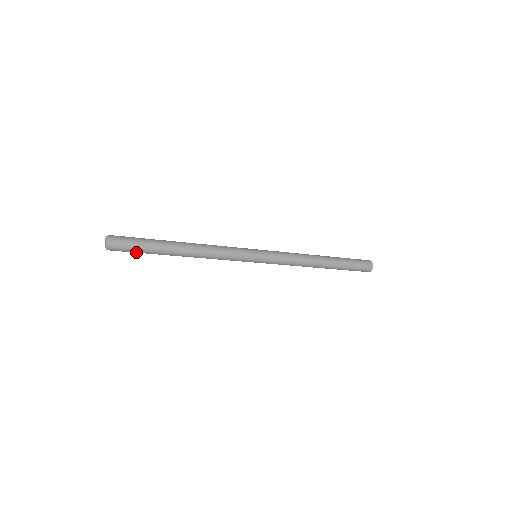
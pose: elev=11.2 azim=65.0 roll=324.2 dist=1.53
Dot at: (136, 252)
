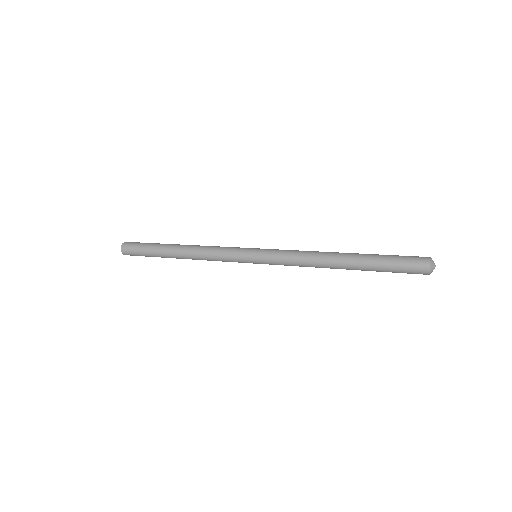
Dot at: occluded
